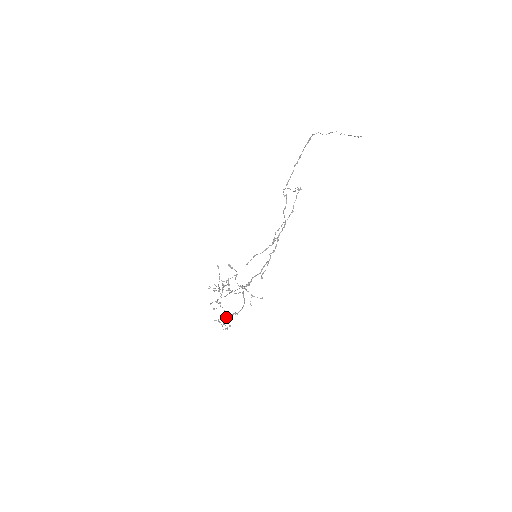
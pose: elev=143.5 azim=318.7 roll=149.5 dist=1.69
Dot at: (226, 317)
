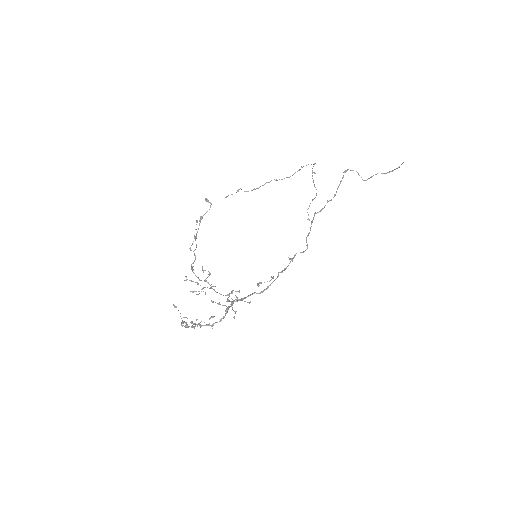
Dot at: (194, 324)
